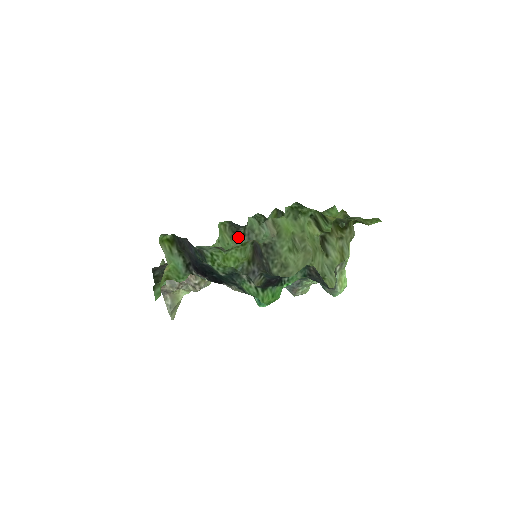
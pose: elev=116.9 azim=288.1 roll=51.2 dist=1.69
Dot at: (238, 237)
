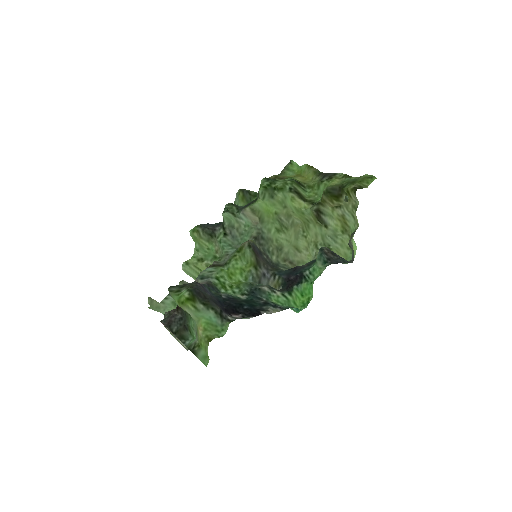
Dot at: (221, 240)
